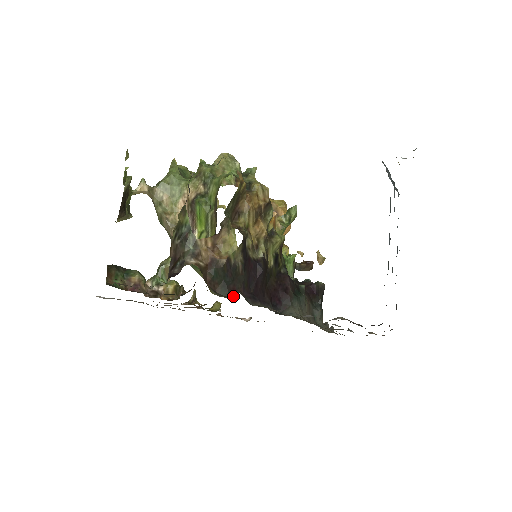
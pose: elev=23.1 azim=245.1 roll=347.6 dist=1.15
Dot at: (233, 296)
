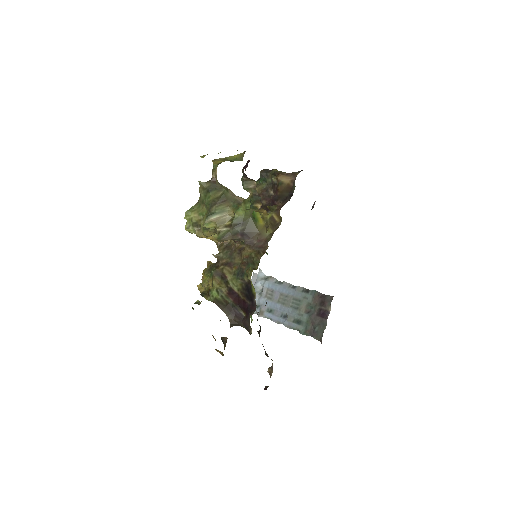
Dot at: (311, 209)
